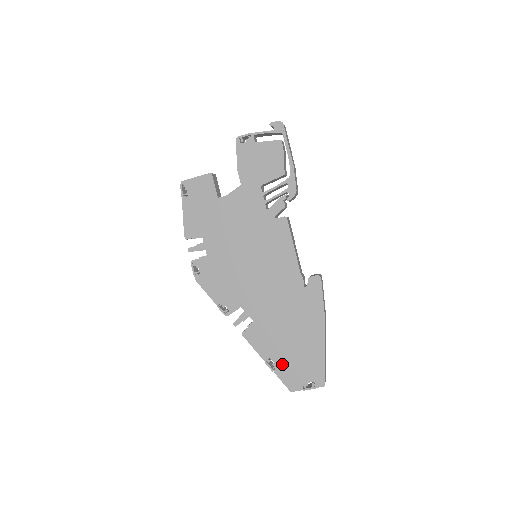
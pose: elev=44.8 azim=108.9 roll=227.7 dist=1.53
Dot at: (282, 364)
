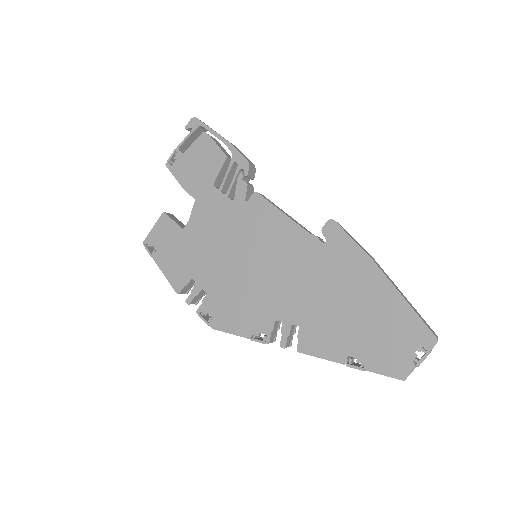
Dot at: (367, 352)
